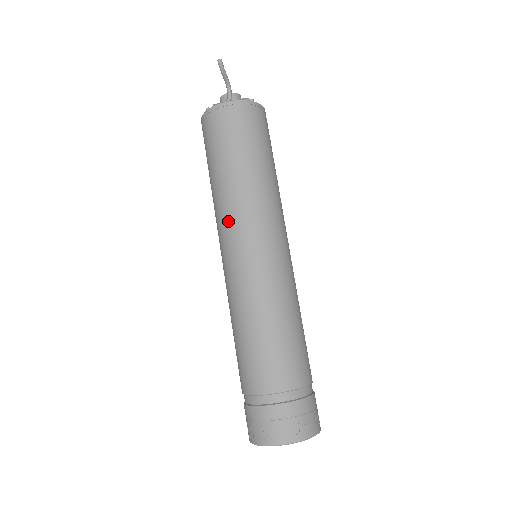
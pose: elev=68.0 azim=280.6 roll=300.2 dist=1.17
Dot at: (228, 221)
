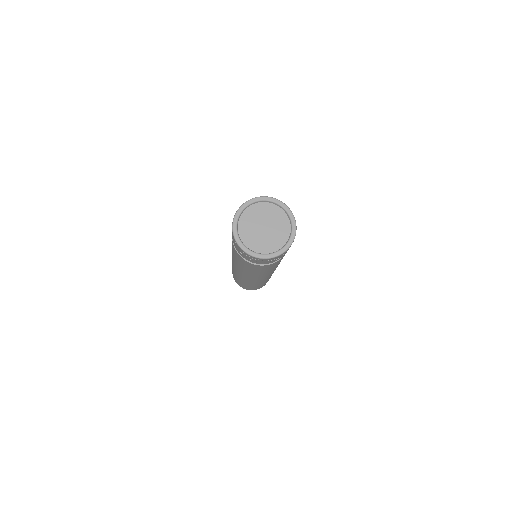
Dot at: occluded
